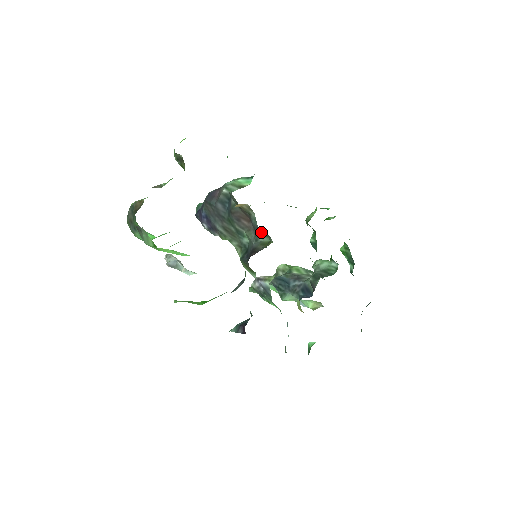
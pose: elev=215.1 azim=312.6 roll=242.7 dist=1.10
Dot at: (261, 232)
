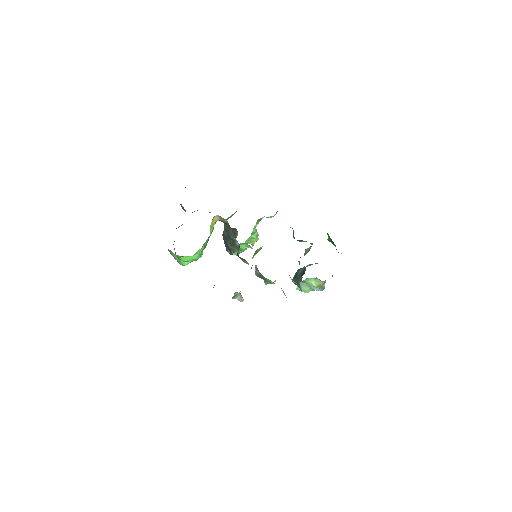
Dot at: (234, 230)
